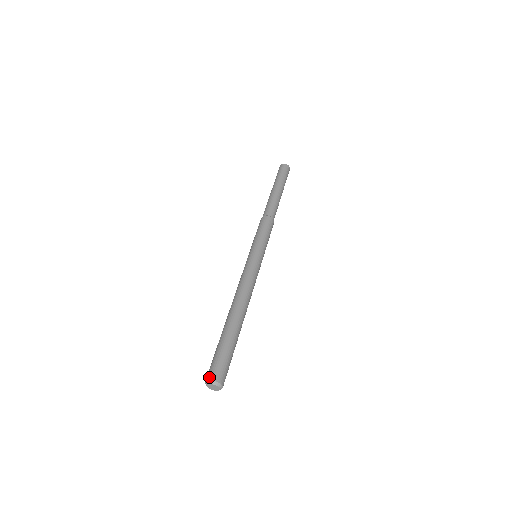
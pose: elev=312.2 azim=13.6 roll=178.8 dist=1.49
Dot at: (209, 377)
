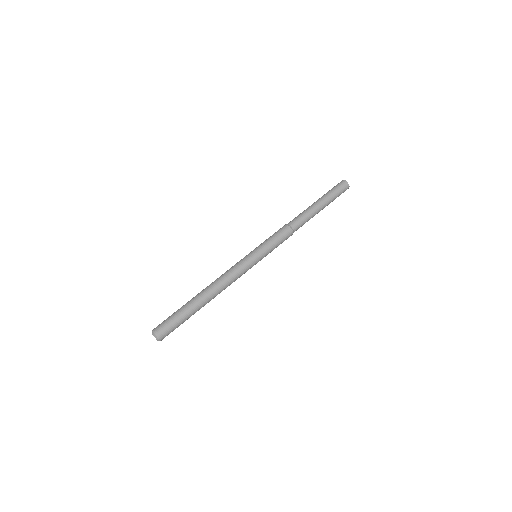
Dot at: (154, 329)
